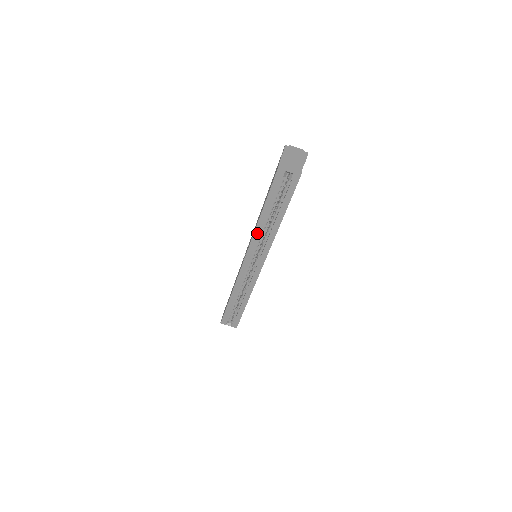
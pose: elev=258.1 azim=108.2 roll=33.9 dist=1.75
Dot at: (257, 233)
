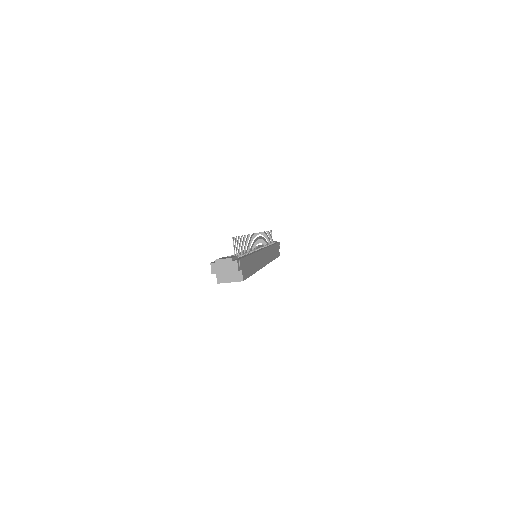
Dot at: occluded
